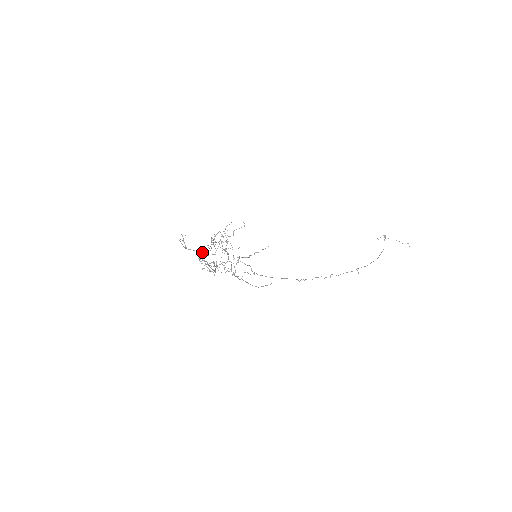
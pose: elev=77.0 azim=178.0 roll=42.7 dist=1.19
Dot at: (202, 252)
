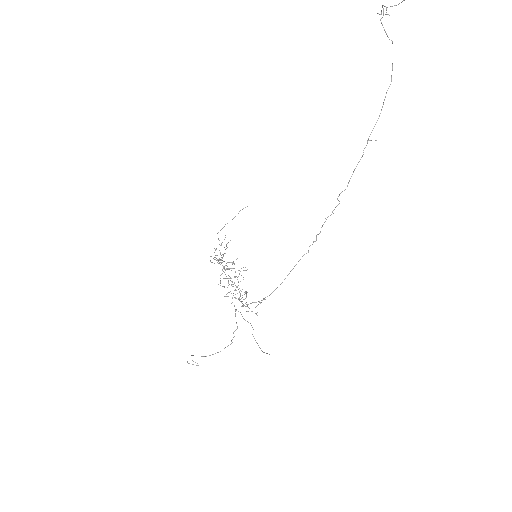
Dot at: occluded
